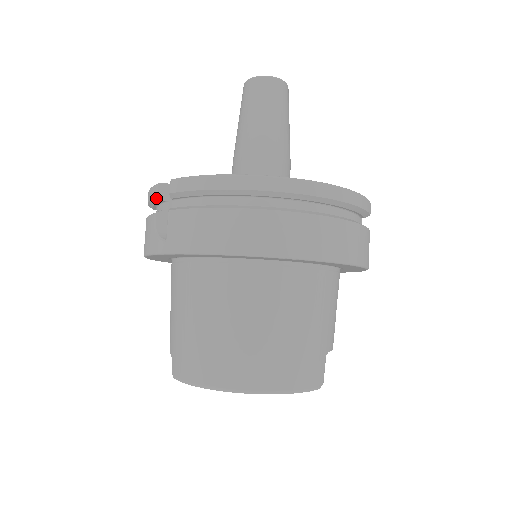
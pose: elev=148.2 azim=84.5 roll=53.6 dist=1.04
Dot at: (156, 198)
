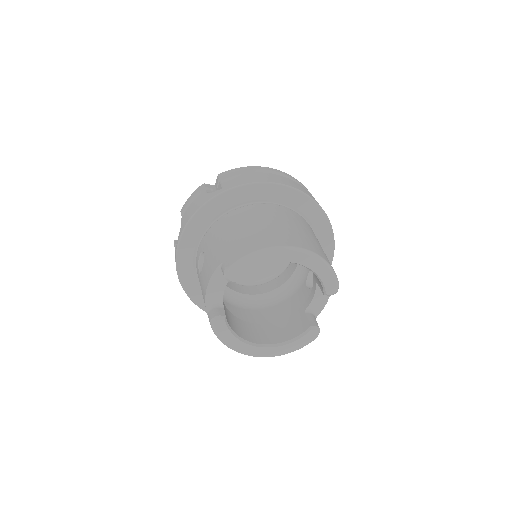
Dot at: (203, 188)
